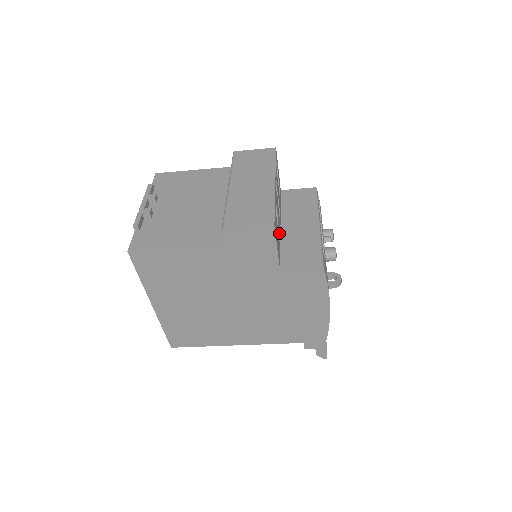
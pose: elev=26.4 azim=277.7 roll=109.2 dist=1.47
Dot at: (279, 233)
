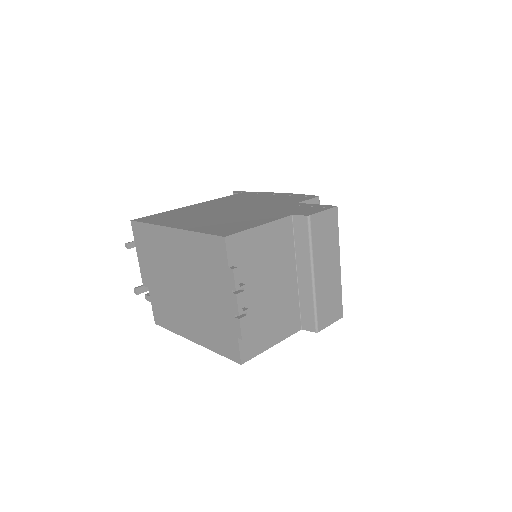
Dot at: occluded
